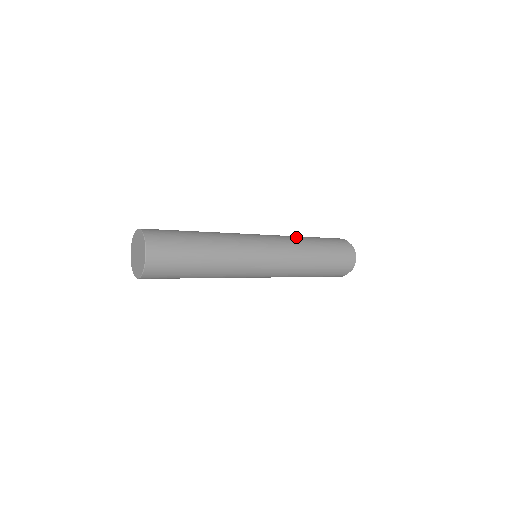
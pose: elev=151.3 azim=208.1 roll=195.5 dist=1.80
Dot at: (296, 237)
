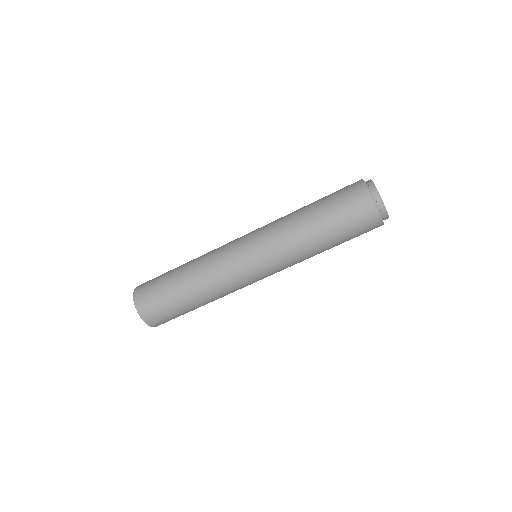
Dot at: occluded
